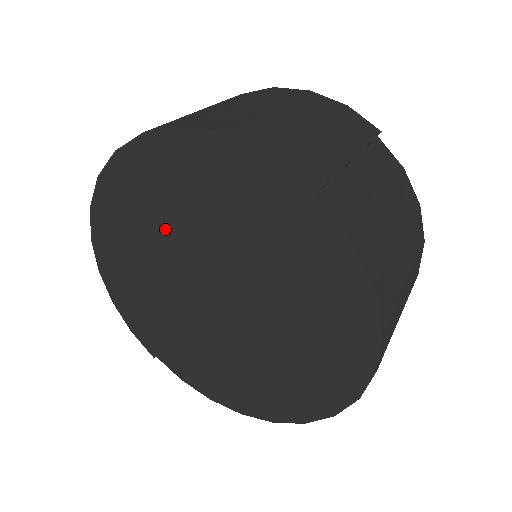
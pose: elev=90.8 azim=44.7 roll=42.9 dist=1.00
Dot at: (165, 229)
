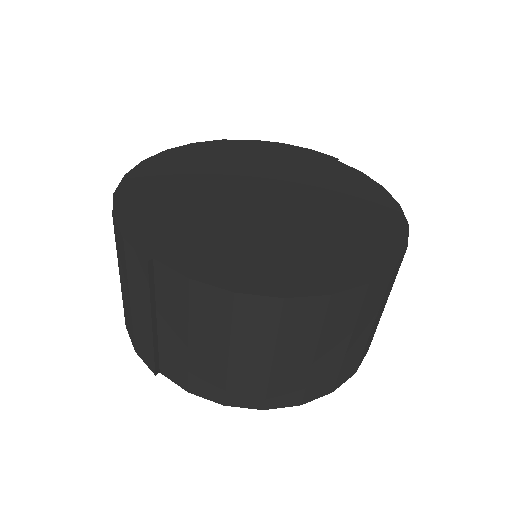
Dot at: (222, 170)
